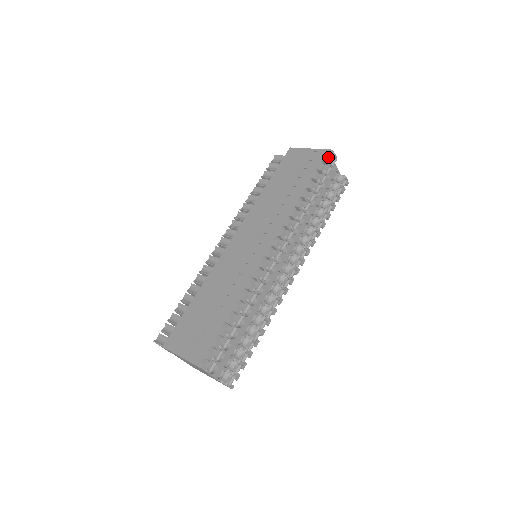
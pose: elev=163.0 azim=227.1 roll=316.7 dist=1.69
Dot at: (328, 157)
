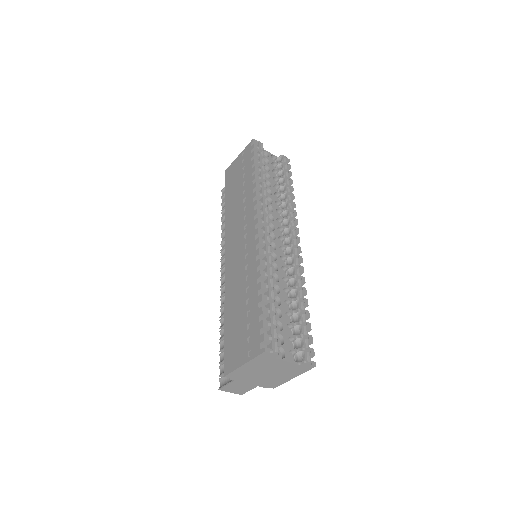
Dot at: (253, 145)
